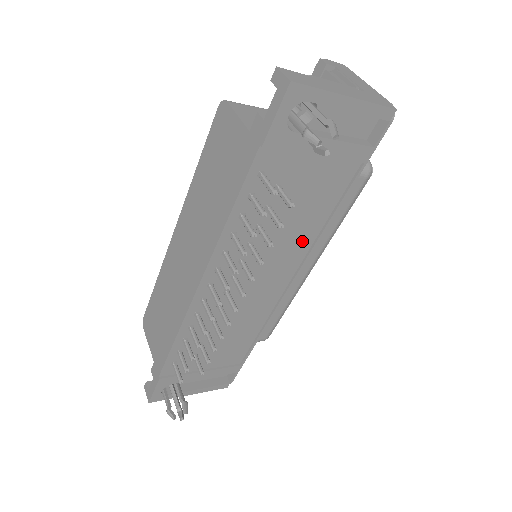
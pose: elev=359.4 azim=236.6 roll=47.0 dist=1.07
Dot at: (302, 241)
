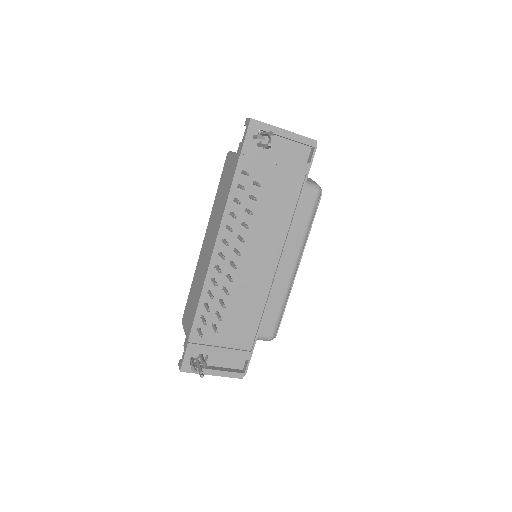
Dot at: (279, 230)
